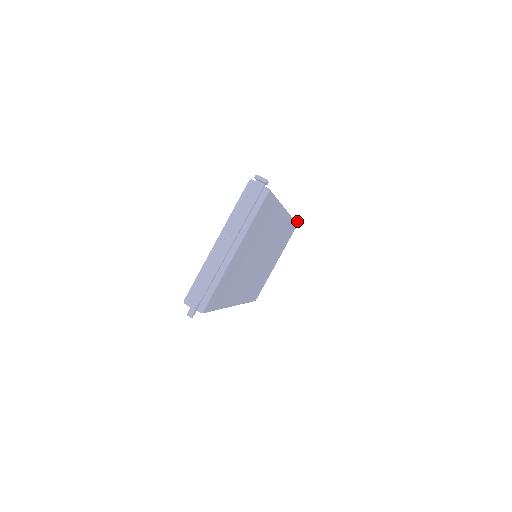
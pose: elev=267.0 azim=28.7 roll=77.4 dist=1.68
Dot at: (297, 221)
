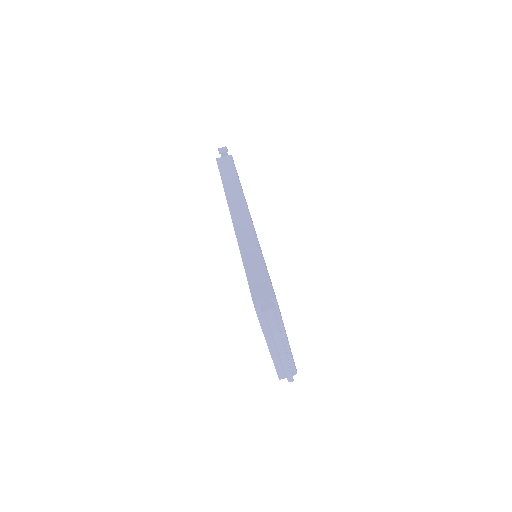
Dot at: (227, 150)
